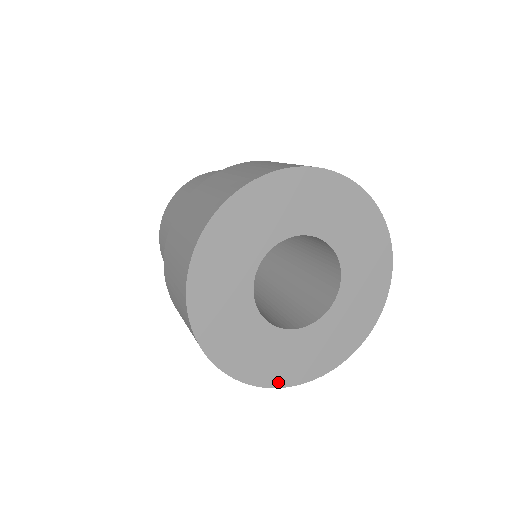
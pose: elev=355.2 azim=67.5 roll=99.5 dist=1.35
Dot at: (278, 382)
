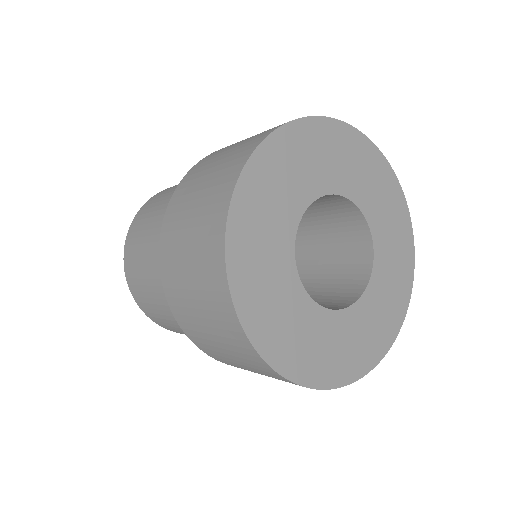
Dot at: (299, 376)
